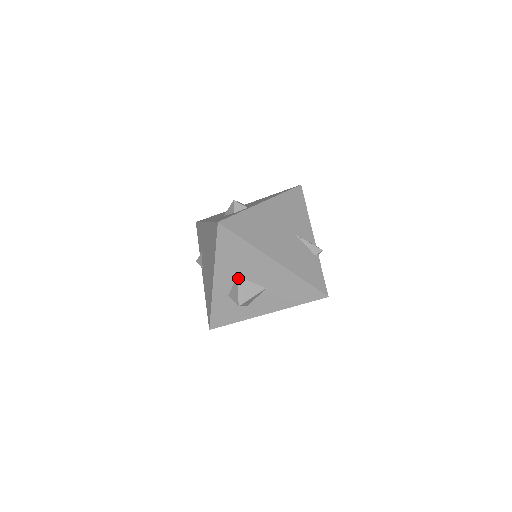
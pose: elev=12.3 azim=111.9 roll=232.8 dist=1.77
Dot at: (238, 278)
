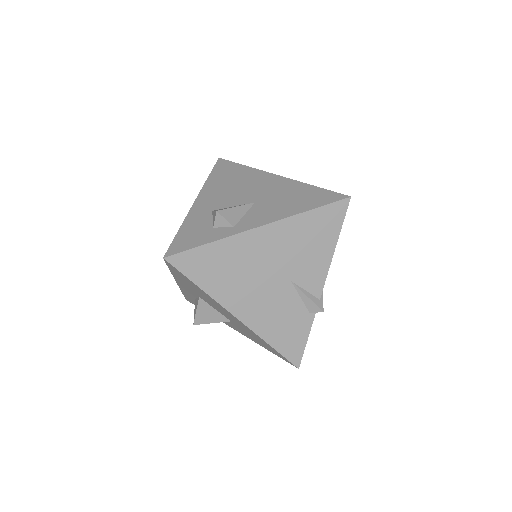
Dot at: (199, 299)
